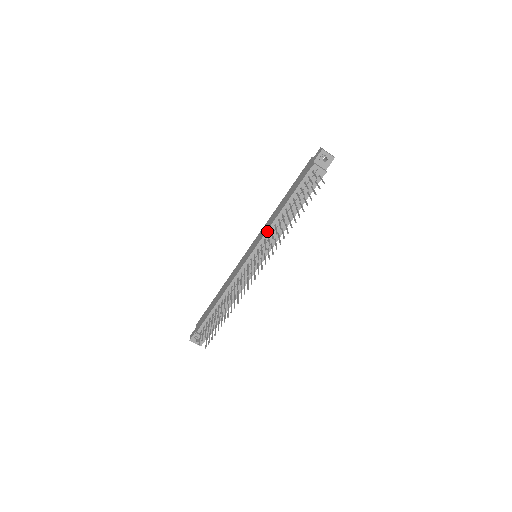
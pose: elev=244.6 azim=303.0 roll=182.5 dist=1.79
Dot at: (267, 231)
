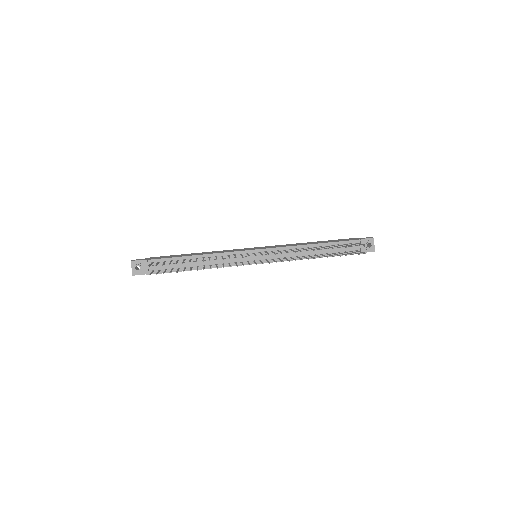
Dot at: (286, 247)
